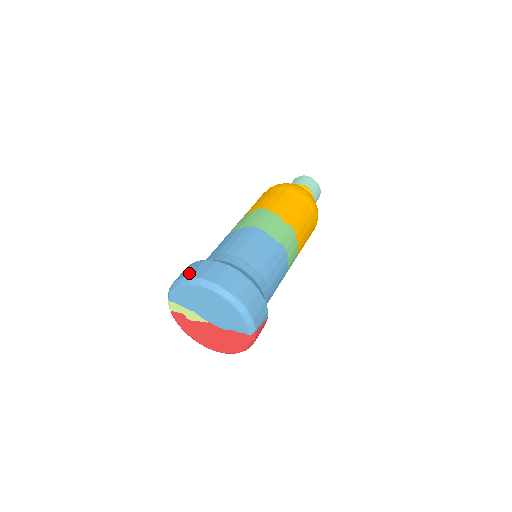
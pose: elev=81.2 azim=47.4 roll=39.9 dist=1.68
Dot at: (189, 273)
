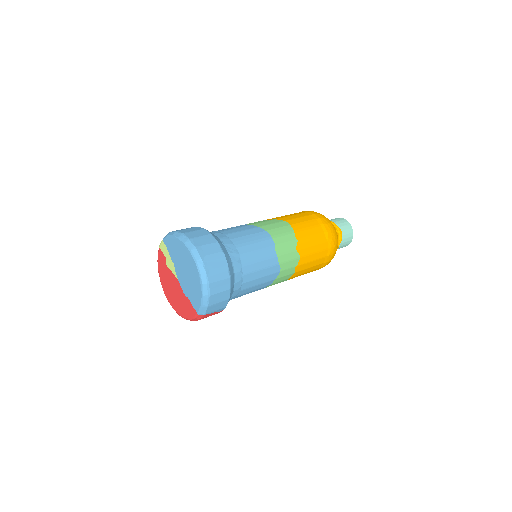
Dot at: (191, 235)
